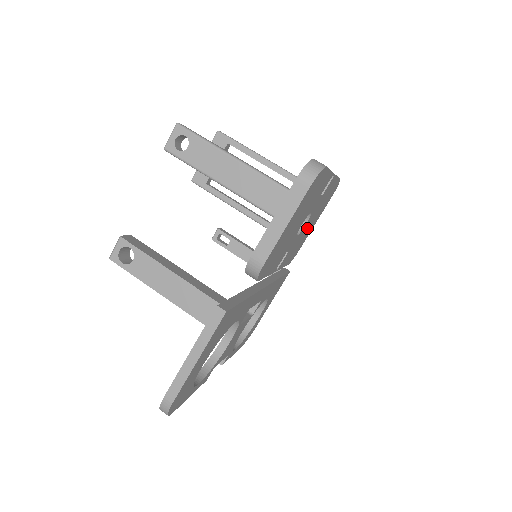
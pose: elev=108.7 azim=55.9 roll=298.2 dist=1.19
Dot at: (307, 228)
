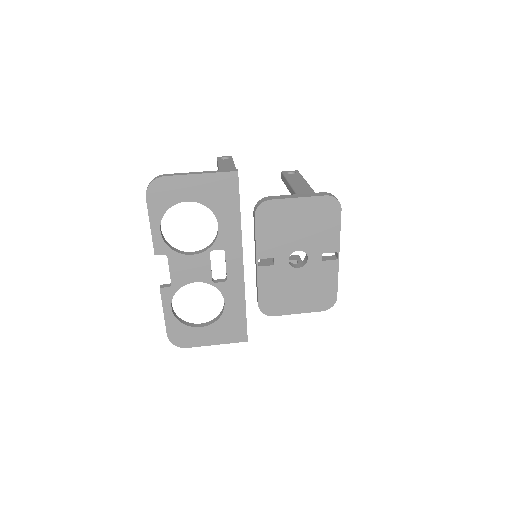
Dot at: (294, 287)
